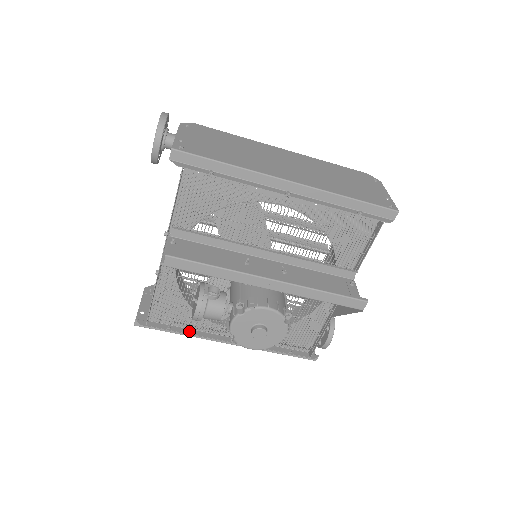
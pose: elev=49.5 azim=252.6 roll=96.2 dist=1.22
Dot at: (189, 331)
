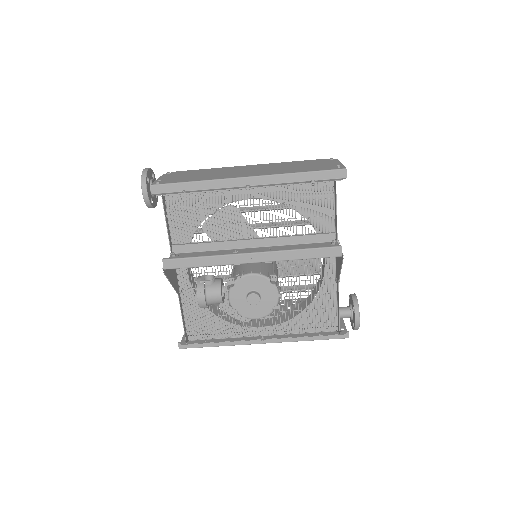
Dot at: (224, 340)
